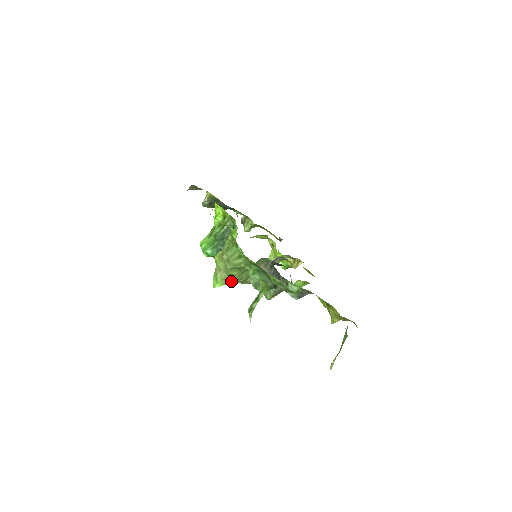
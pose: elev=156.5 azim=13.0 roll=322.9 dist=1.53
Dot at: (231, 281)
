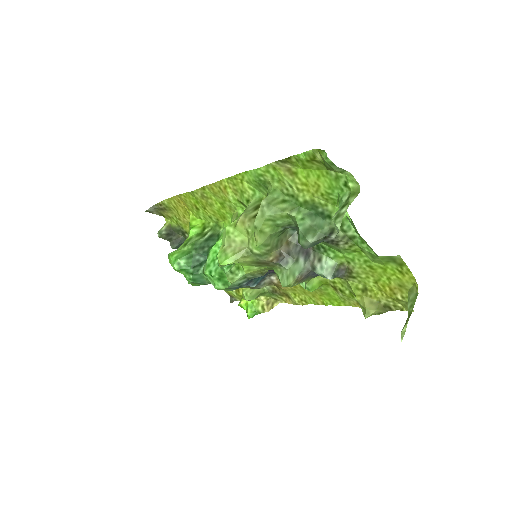
Dot at: (249, 254)
